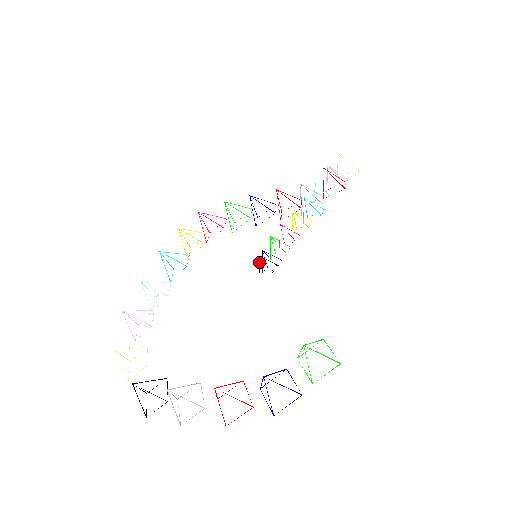
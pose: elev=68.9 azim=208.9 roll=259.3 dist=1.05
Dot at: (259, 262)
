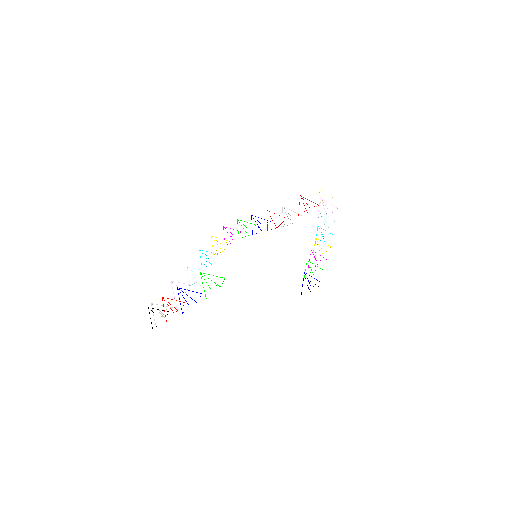
Dot at: occluded
